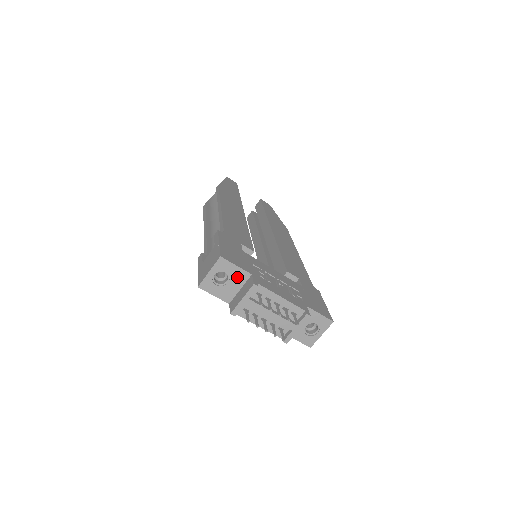
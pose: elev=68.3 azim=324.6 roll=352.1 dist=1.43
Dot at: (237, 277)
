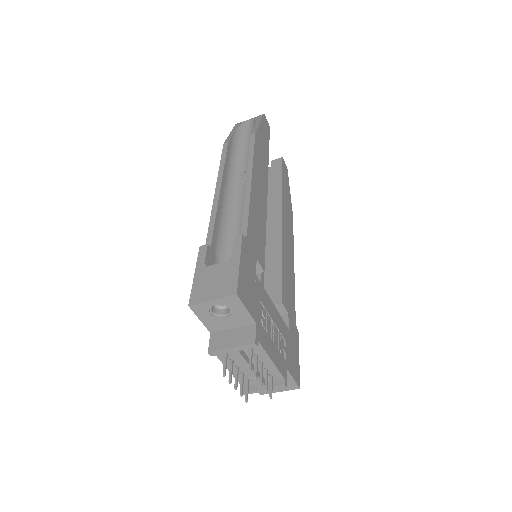
Dot at: (239, 318)
